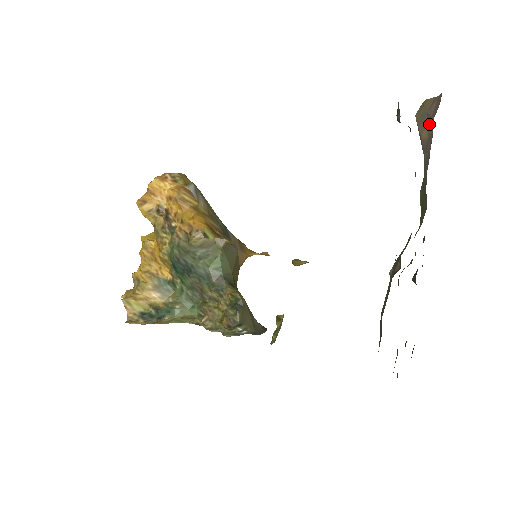
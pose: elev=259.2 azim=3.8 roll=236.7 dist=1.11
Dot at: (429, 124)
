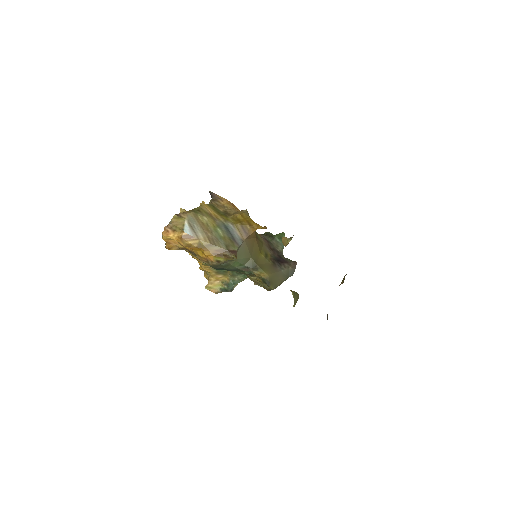
Dot at: occluded
